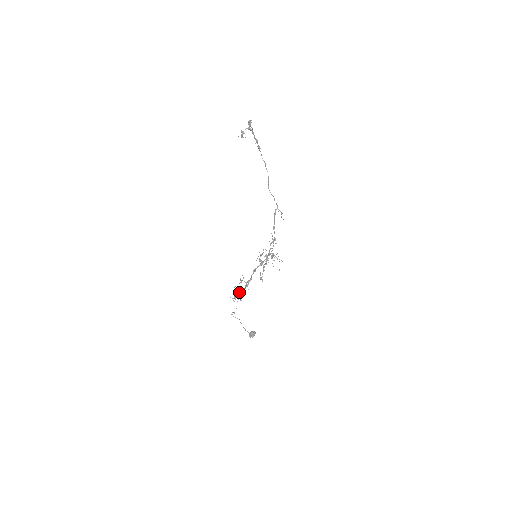
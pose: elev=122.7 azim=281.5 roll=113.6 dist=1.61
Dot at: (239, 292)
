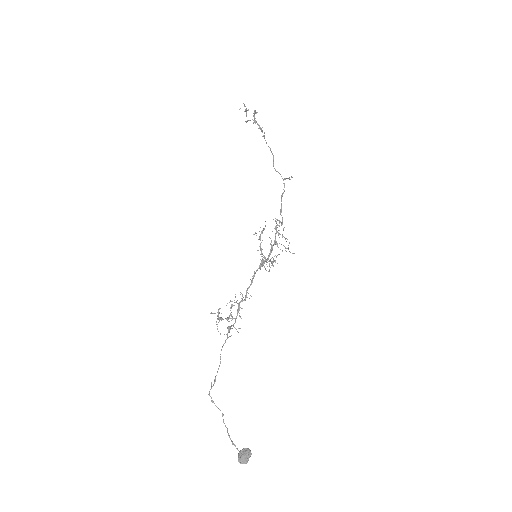
Dot at: (226, 318)
